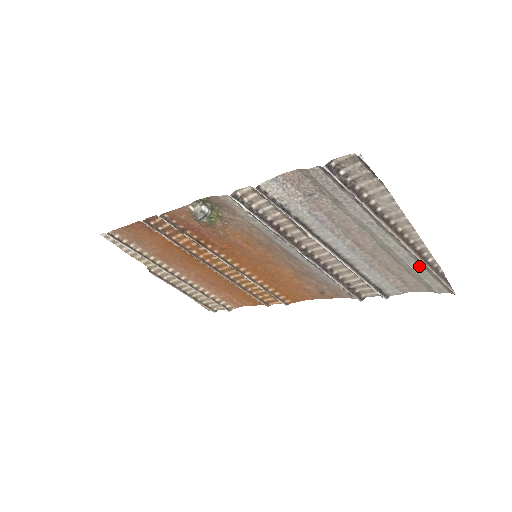
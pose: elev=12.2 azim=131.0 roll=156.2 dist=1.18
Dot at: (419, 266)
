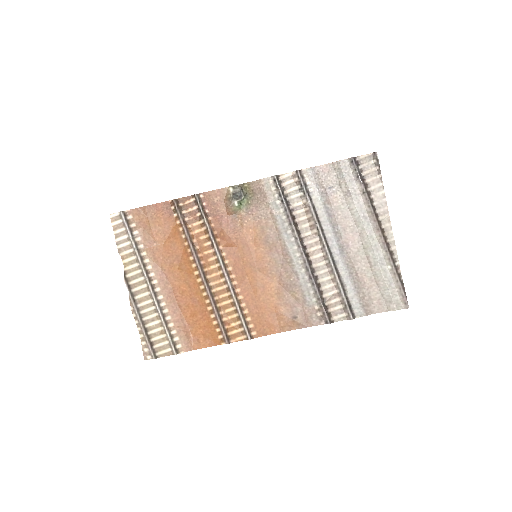
Dot at: (388, 271)
